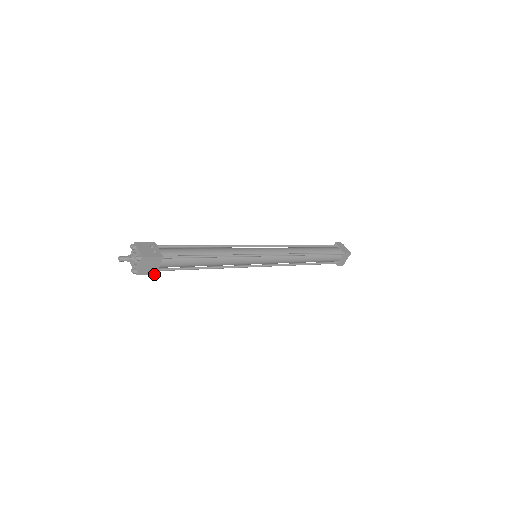
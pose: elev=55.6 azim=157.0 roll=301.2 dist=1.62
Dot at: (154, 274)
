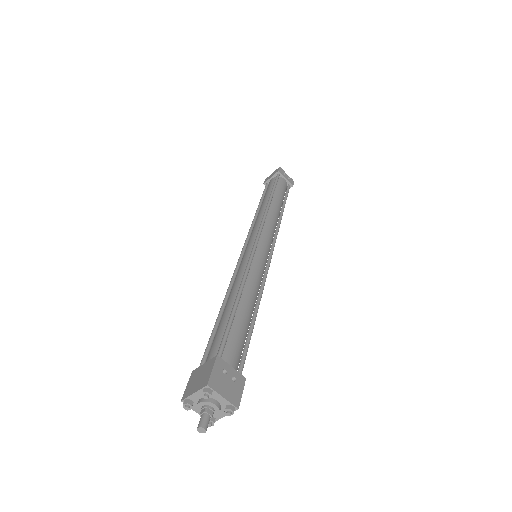
Dot at: occluded
